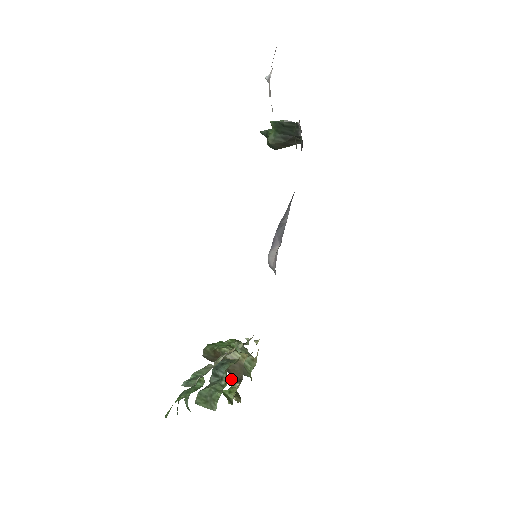
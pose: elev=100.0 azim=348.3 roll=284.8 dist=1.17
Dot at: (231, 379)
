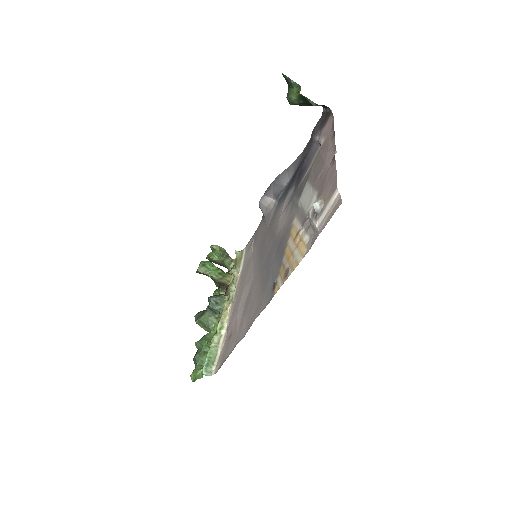
Dot at: occluded
